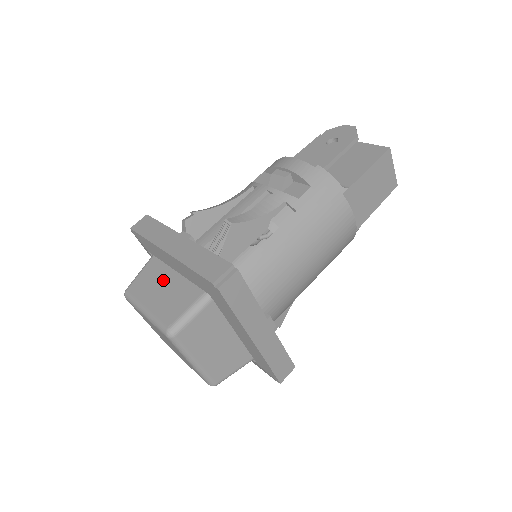
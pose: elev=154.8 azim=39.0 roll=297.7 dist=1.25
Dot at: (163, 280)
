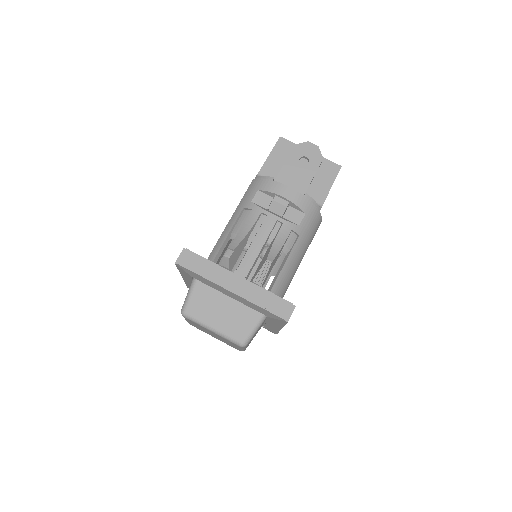
Dot at: (219, 303)
